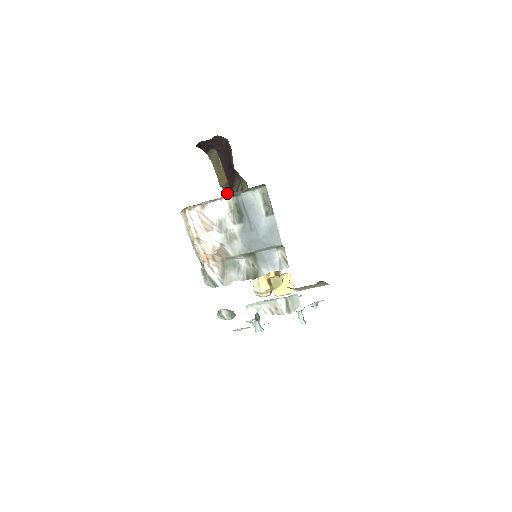
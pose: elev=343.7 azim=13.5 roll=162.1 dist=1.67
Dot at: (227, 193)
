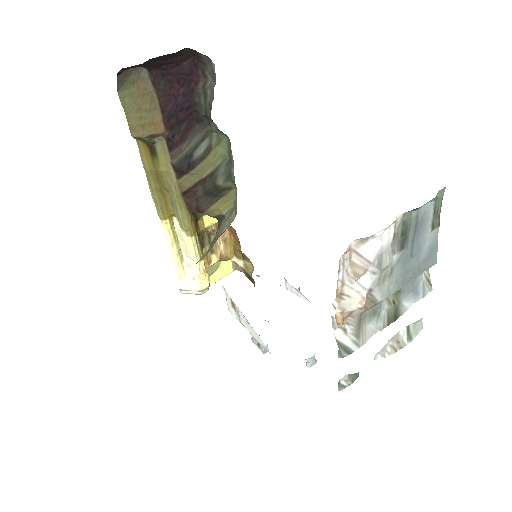
Dot at: (148, 149)
